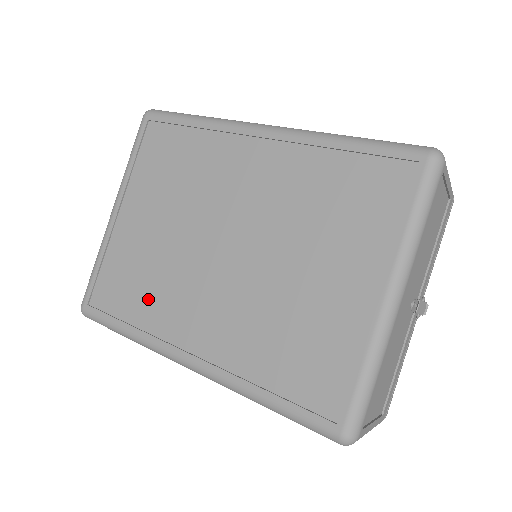
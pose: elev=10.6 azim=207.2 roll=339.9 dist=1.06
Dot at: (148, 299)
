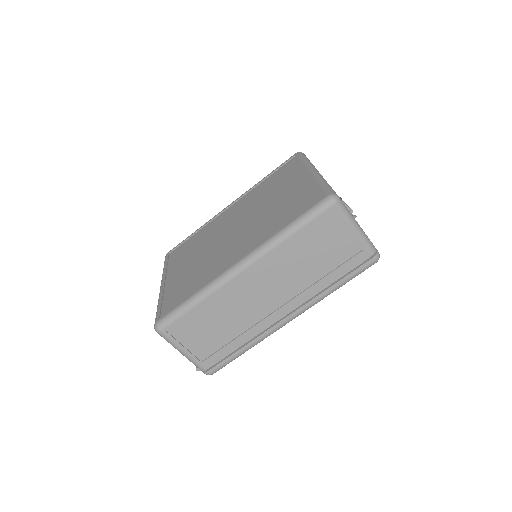
Dot at: (200, 278)
